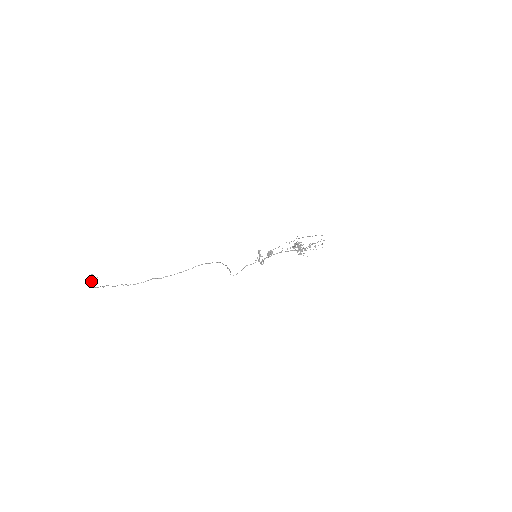
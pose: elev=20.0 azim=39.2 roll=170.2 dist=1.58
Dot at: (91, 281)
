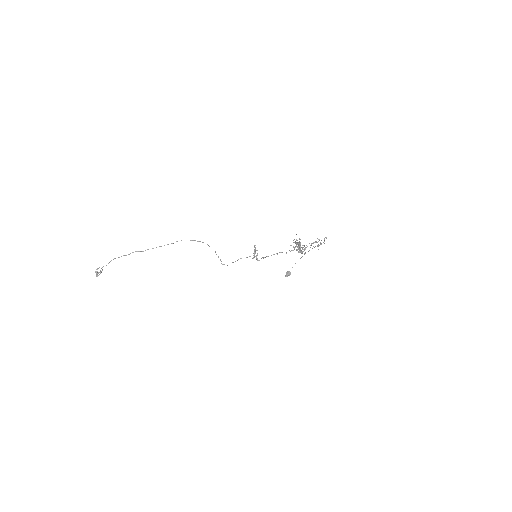
Dot at: (98, 273)
